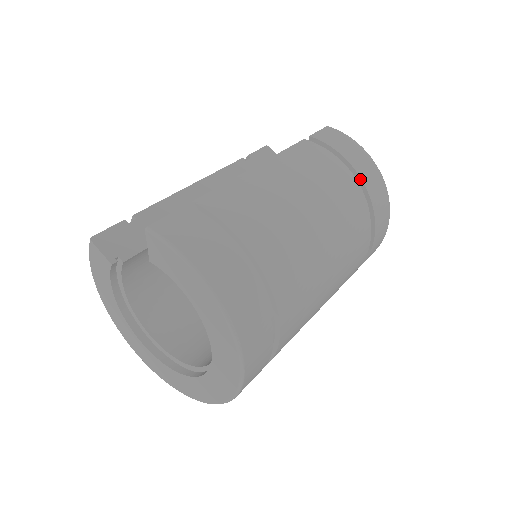
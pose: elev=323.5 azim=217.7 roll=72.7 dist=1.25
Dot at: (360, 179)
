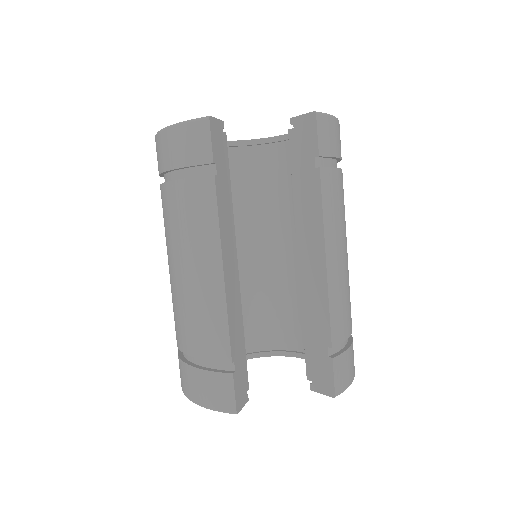
Dot at: occluded
